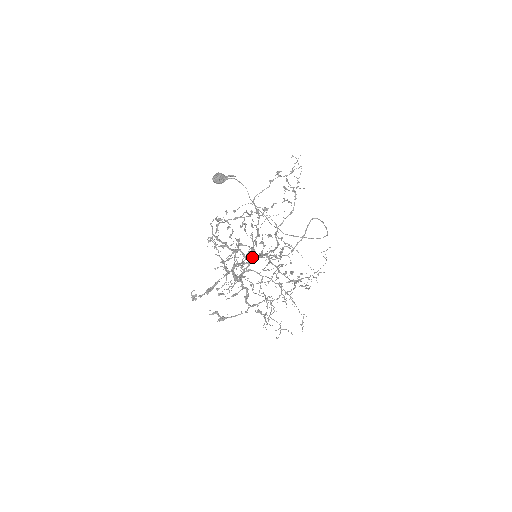
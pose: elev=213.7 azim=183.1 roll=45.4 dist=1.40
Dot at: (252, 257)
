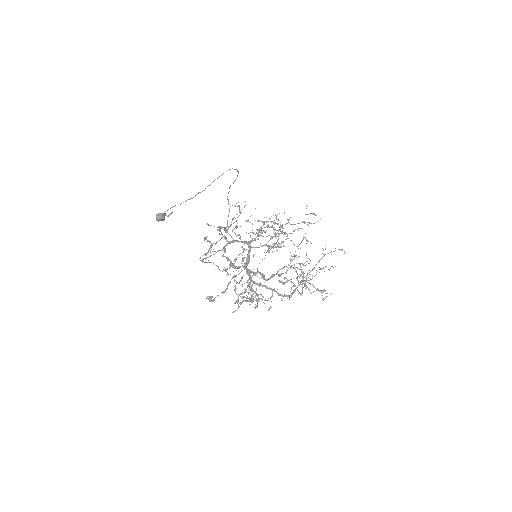
Dot at: (230, 242)
